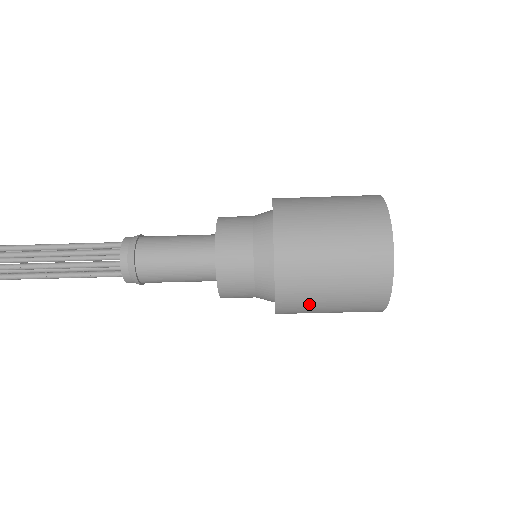
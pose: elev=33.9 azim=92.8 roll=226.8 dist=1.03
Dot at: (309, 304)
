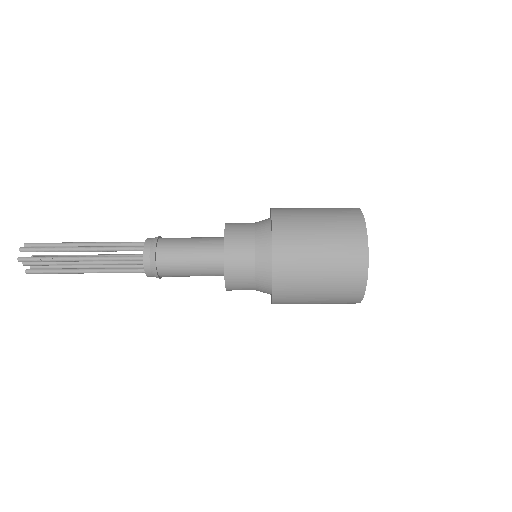
Dot at: (301, 254)
